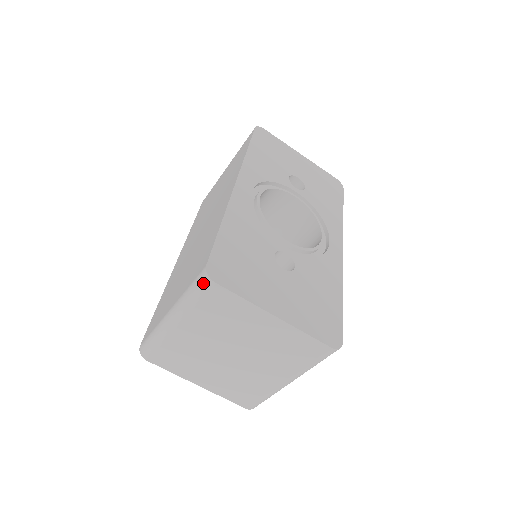
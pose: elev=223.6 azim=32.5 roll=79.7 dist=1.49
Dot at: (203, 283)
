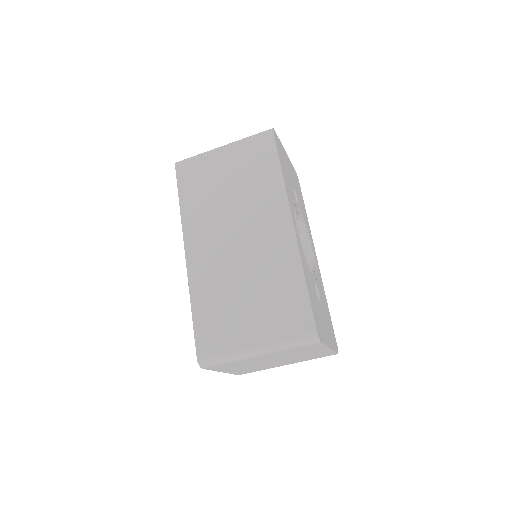
Dot at: (311, 341)
